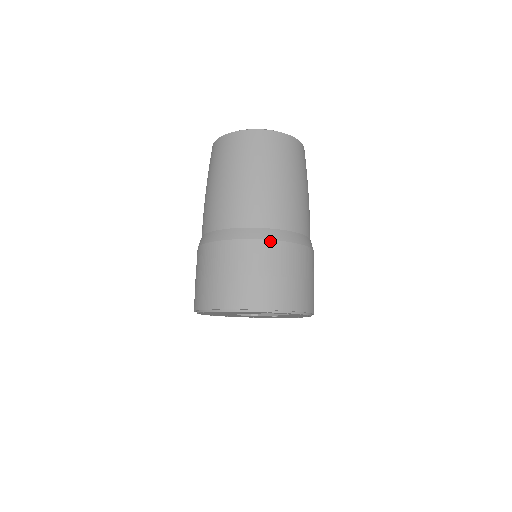
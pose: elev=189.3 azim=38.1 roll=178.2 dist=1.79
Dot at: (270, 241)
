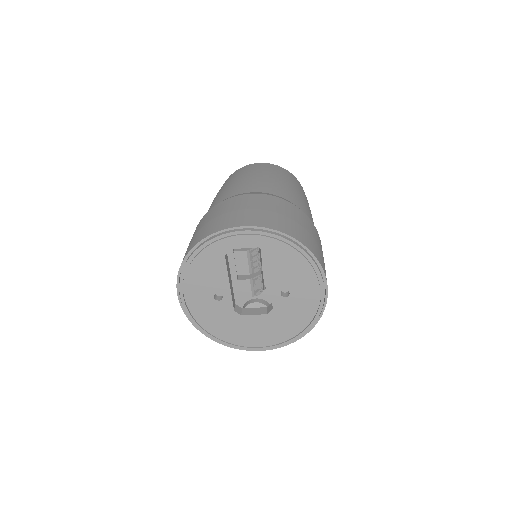
Dot at: (220, 203)
